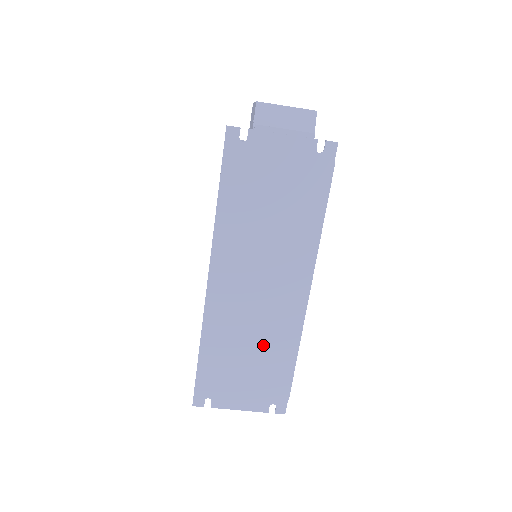
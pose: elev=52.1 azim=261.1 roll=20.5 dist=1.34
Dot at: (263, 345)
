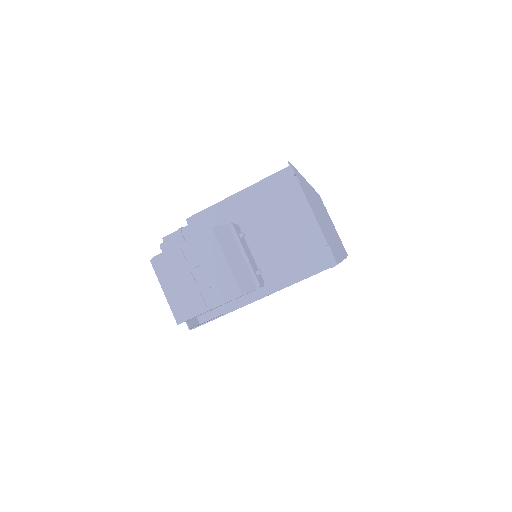
Dot at: occluded
